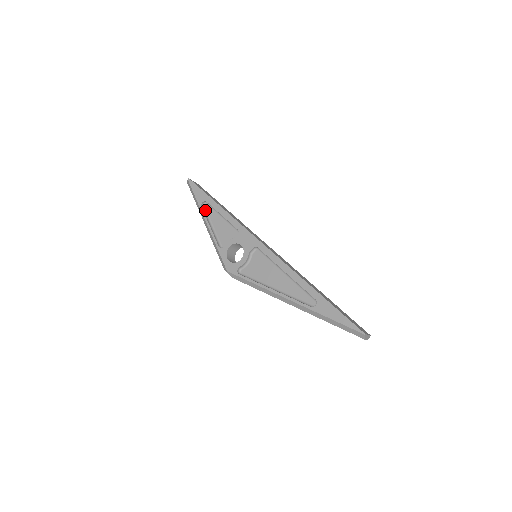
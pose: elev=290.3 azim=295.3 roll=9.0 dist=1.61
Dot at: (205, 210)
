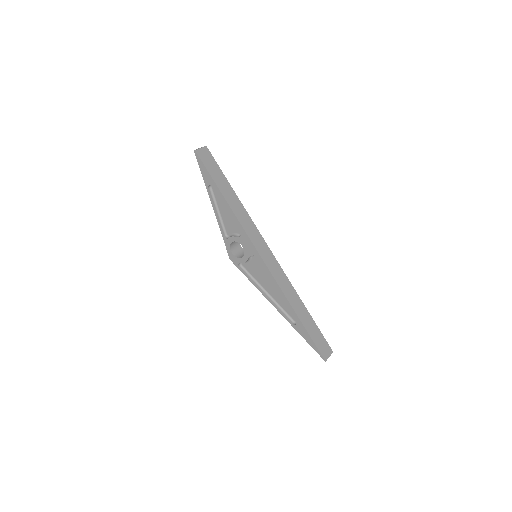
Dot at: (212, 192)
